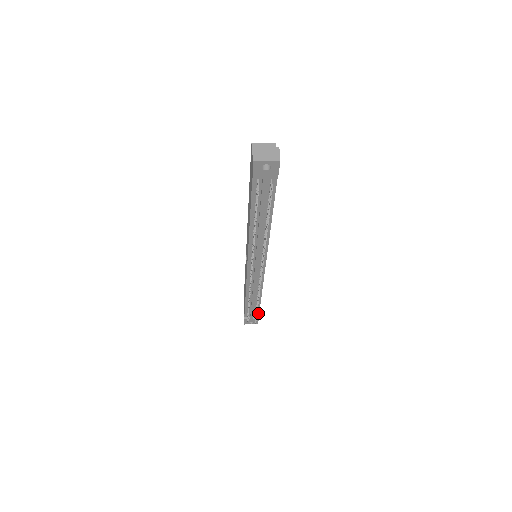
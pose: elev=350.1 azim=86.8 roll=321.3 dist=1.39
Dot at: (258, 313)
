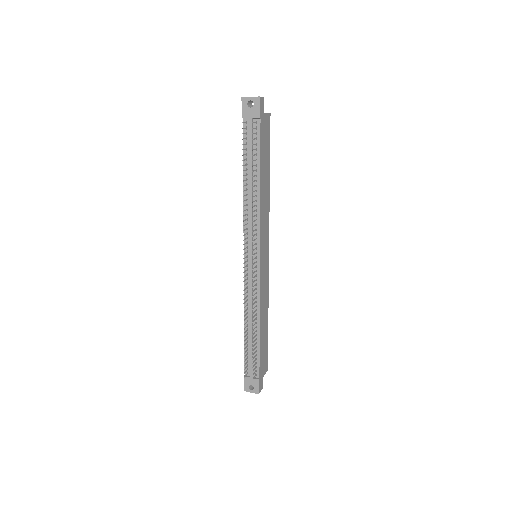
Dot at: (258, 368)
